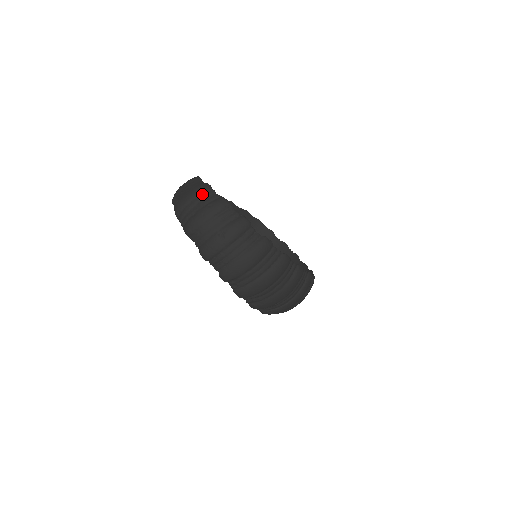
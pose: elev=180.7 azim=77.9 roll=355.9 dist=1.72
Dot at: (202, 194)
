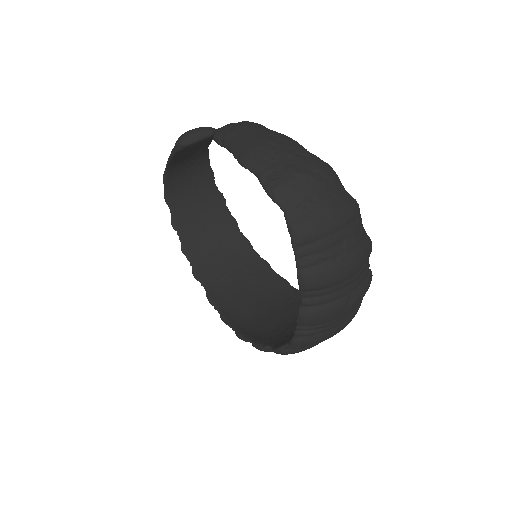
Dot at: (353, 224)
